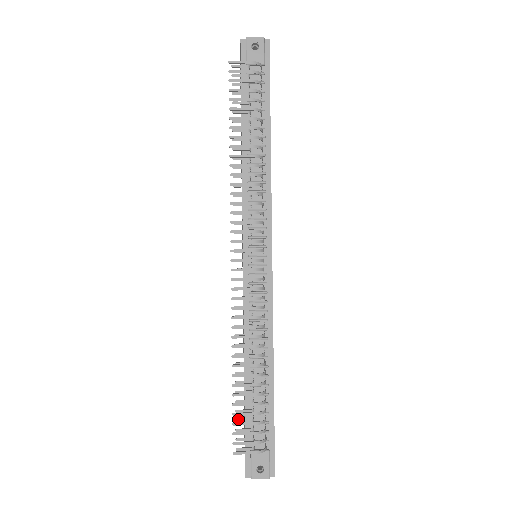
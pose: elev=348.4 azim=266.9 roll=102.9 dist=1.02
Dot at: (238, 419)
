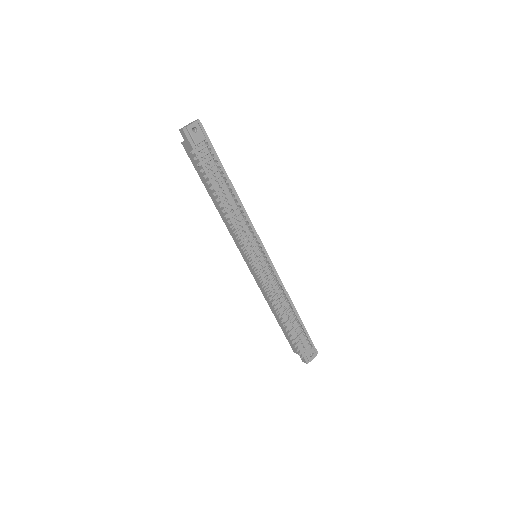
Dot at: (293, 342)
